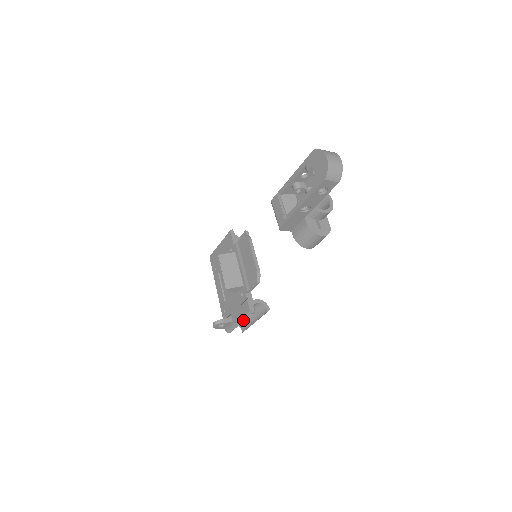
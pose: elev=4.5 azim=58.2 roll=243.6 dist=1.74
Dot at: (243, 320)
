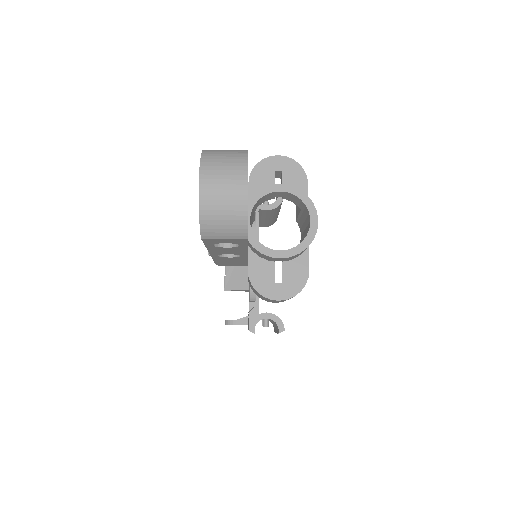
Dot at: occluded
